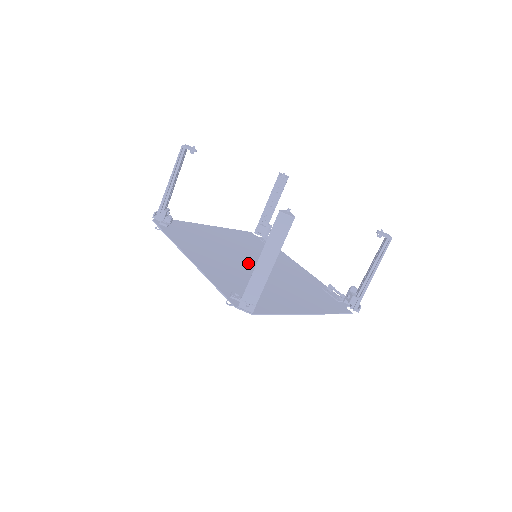
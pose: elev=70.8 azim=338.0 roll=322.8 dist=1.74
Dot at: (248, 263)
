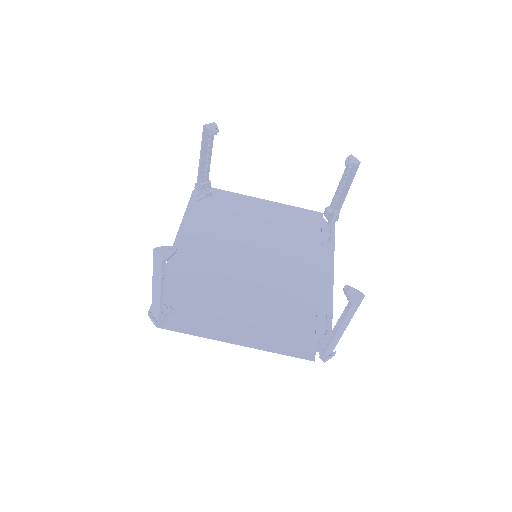
Dot at: (247, 260)
